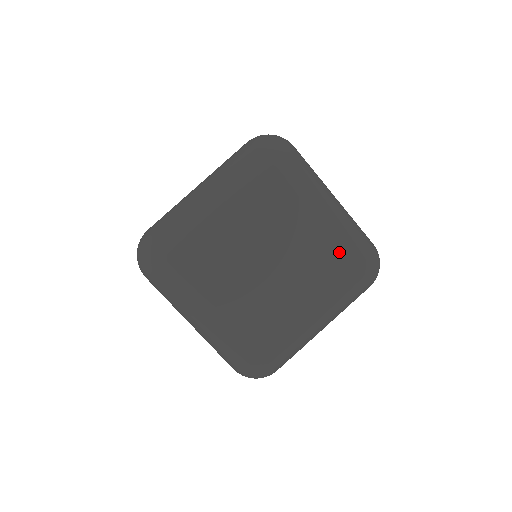
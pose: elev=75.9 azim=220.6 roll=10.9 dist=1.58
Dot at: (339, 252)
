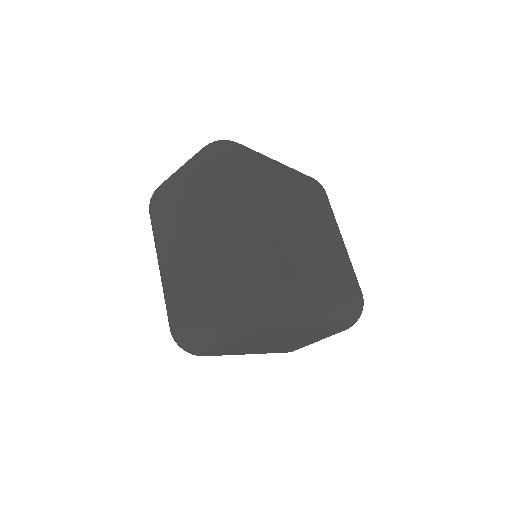
Dot at: (348, 268)
